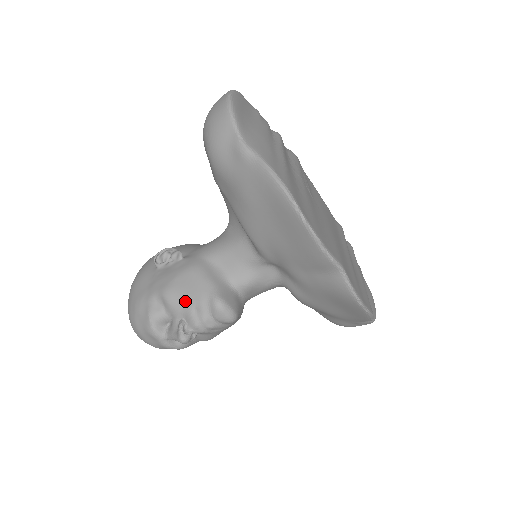
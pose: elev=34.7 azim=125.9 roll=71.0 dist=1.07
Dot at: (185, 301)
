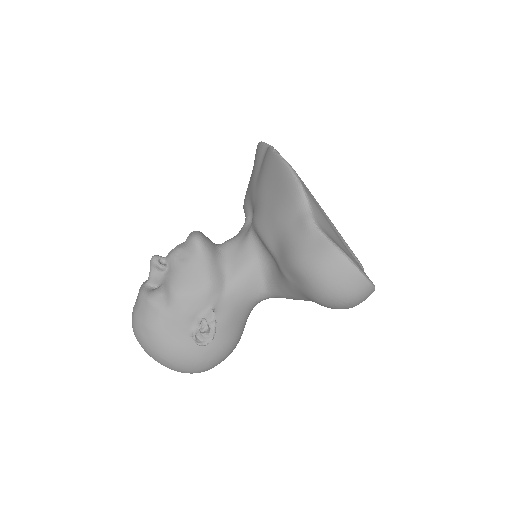
Dot at: occluded
